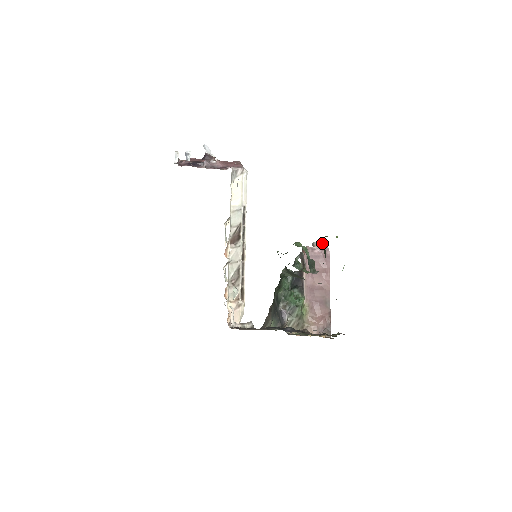
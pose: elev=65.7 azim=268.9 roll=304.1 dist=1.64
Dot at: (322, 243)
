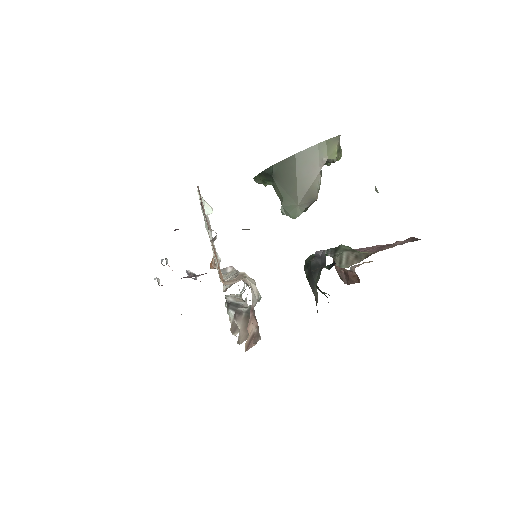
Dot at: (362, 263)
